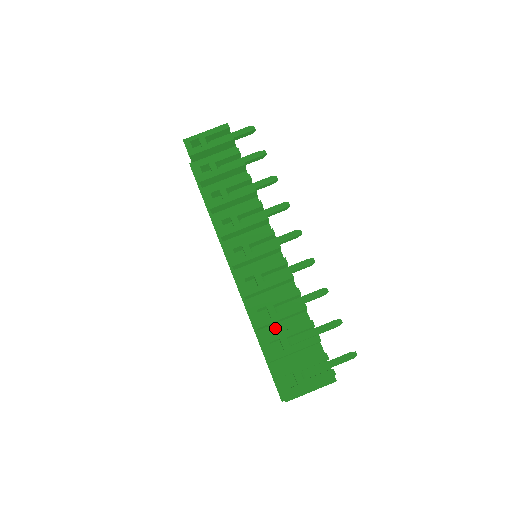
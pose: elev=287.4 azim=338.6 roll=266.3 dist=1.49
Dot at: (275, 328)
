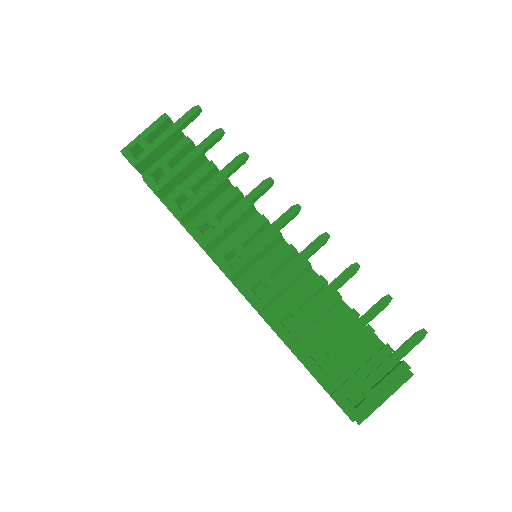
Dot at: (311, 335)
